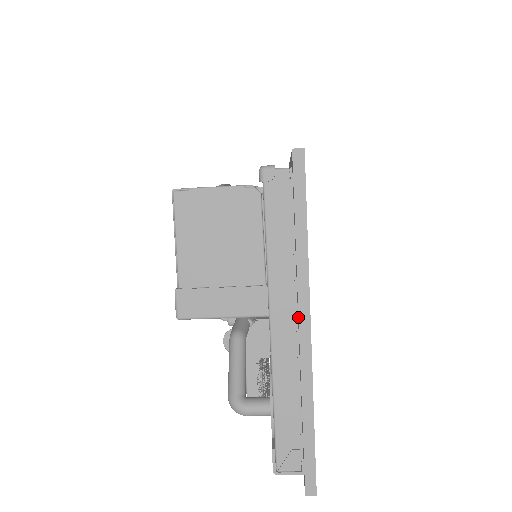
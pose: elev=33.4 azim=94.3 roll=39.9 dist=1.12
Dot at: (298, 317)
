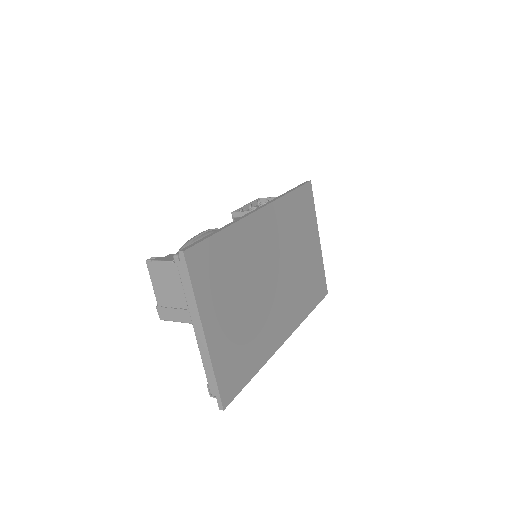
Dot at: (198, 329)
